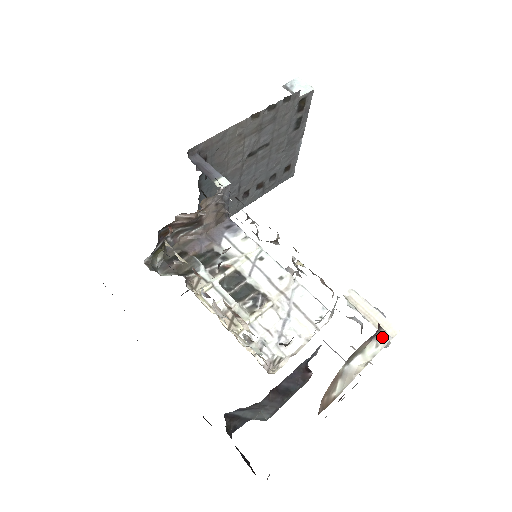
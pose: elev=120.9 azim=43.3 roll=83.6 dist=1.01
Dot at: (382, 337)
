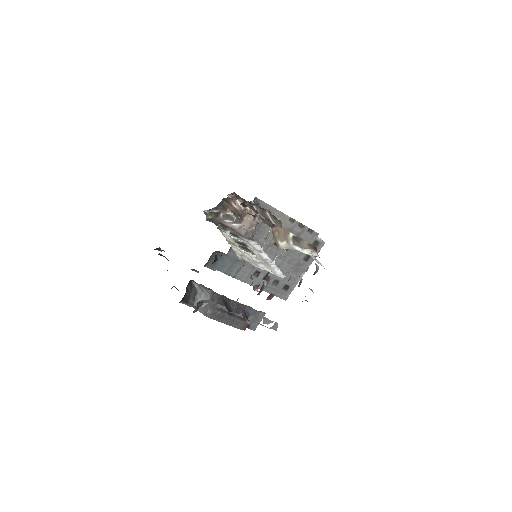
Dot at: (315, 254)
